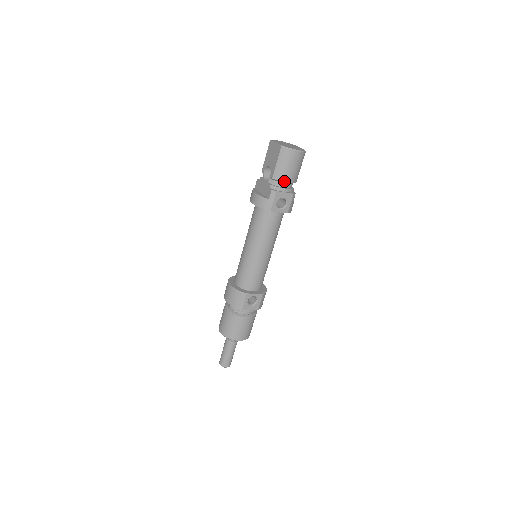
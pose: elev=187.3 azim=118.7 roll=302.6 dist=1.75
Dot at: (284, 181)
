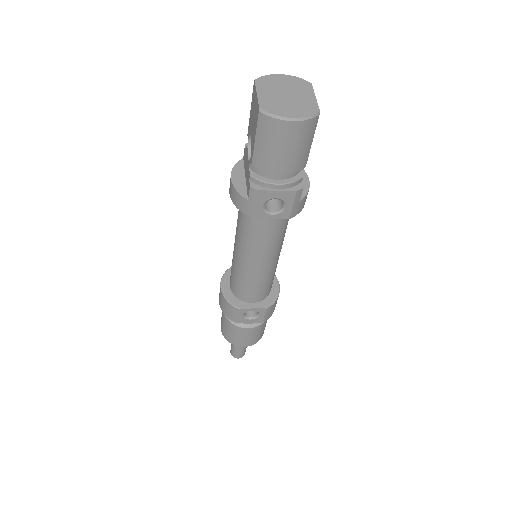
Dot at: (273, 172)
